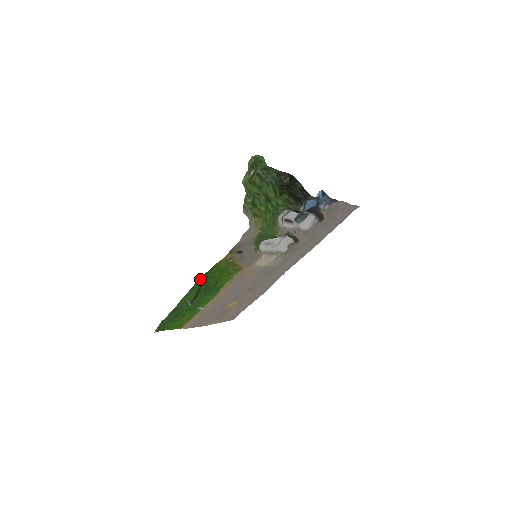
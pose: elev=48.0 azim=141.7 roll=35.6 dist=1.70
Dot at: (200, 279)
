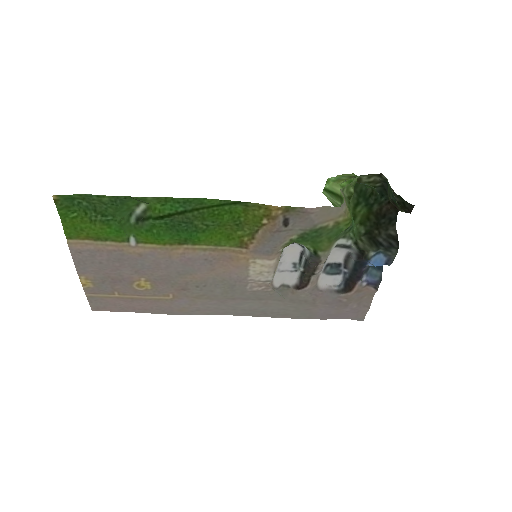
Dot at: (211, 200)
